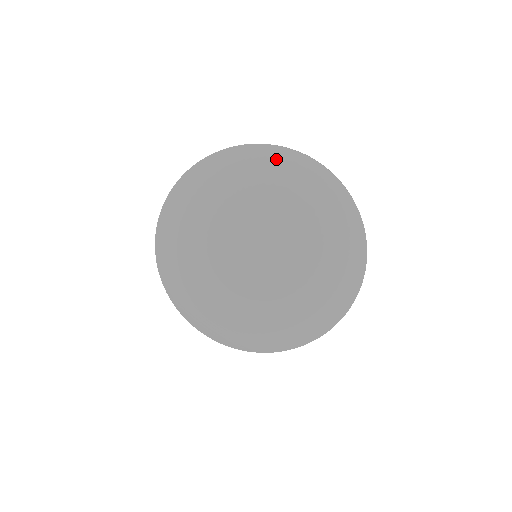
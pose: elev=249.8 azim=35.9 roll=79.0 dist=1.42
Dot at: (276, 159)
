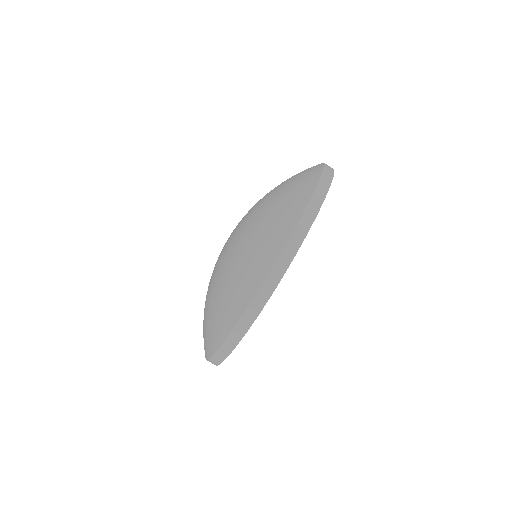
Dot at: occluded
